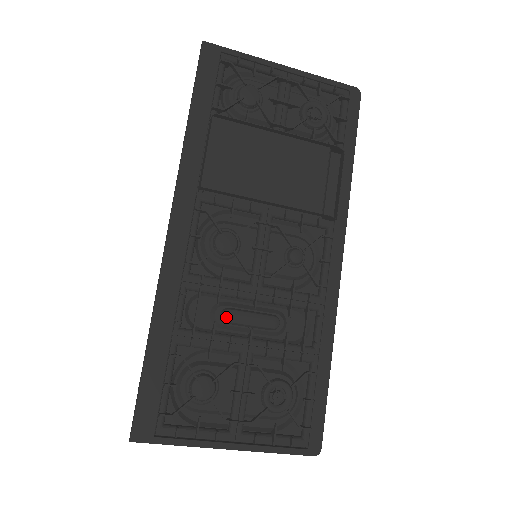
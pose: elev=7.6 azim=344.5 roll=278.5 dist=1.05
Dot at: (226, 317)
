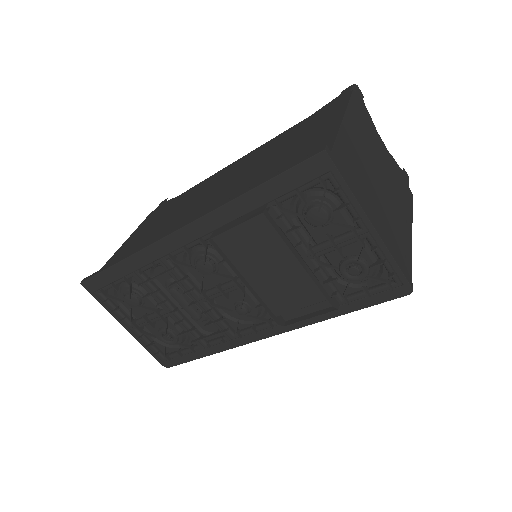
Dot at: (171, 292)
